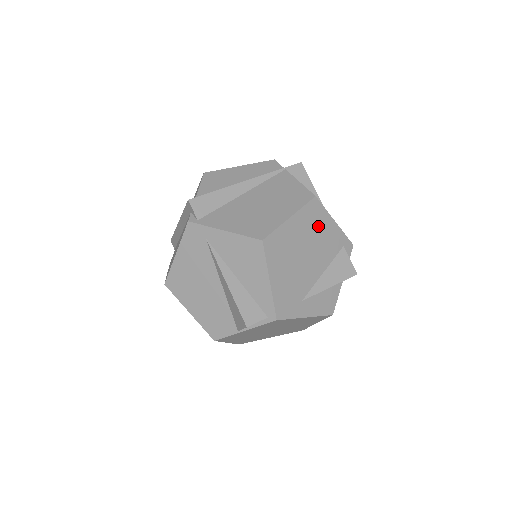
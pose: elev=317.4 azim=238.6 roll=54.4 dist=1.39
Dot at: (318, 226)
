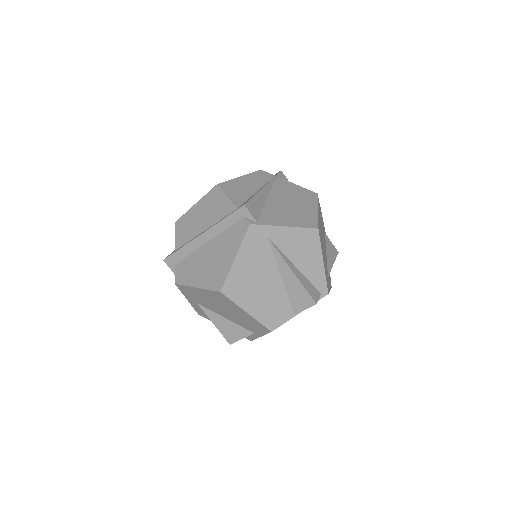
Dot at: occluded
